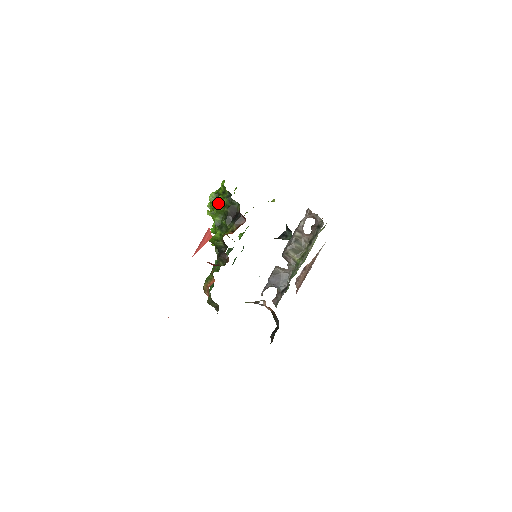
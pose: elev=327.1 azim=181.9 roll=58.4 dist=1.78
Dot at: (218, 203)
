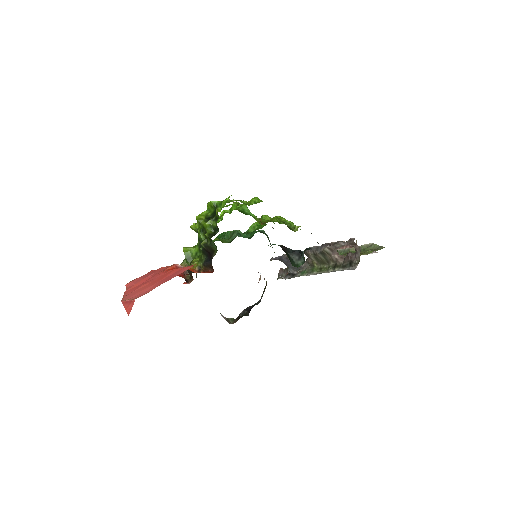
Dot at: (203, 228)
